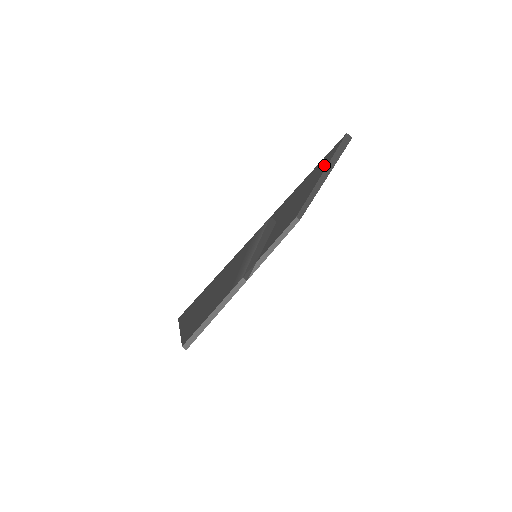
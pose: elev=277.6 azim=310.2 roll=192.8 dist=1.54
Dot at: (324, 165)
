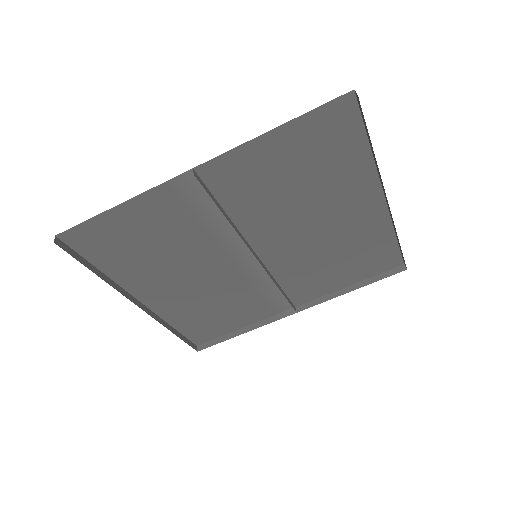
Dot at: (349, 149)
